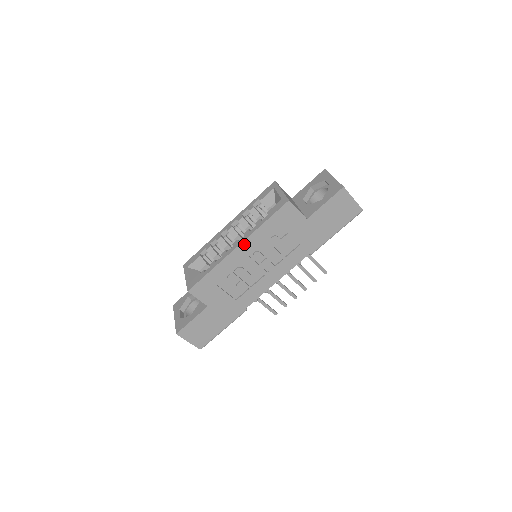
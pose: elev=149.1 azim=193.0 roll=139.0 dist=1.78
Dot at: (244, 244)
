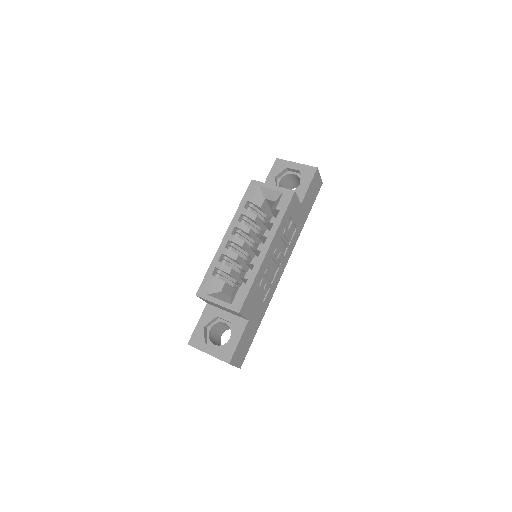
Dot at: (271, 245)
